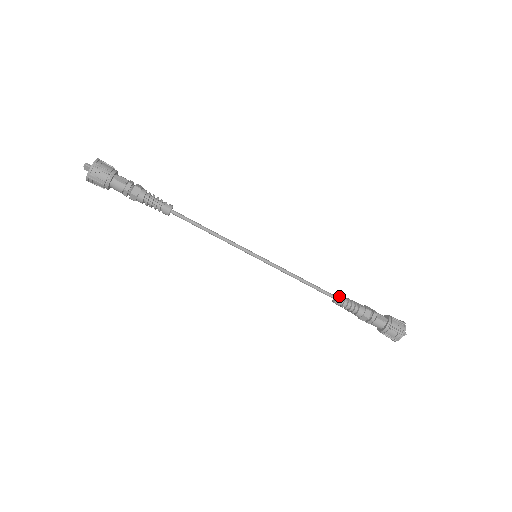
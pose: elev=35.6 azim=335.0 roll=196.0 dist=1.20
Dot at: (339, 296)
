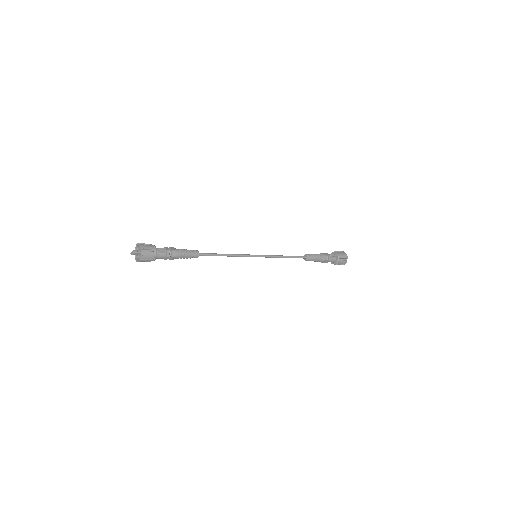
Dot at: (308, 256)
